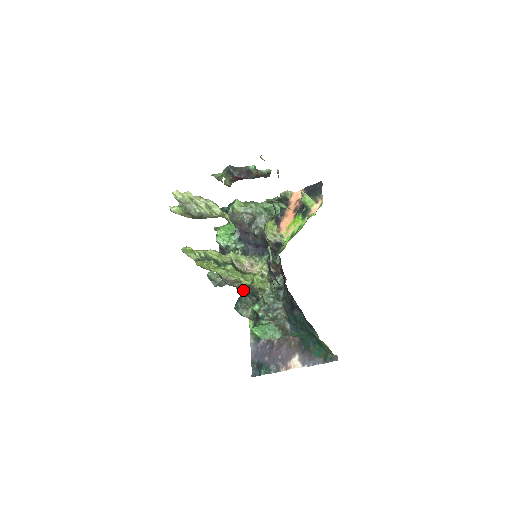
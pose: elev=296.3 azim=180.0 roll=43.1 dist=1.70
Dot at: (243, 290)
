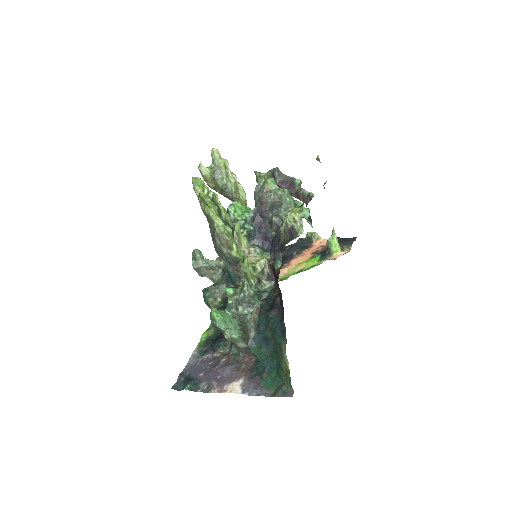
Dot at: (227, 266)
